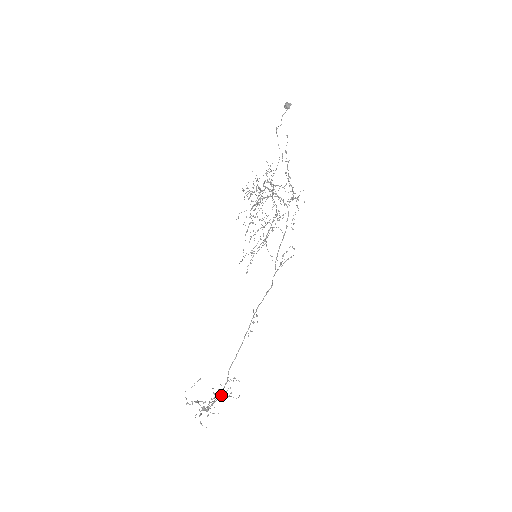
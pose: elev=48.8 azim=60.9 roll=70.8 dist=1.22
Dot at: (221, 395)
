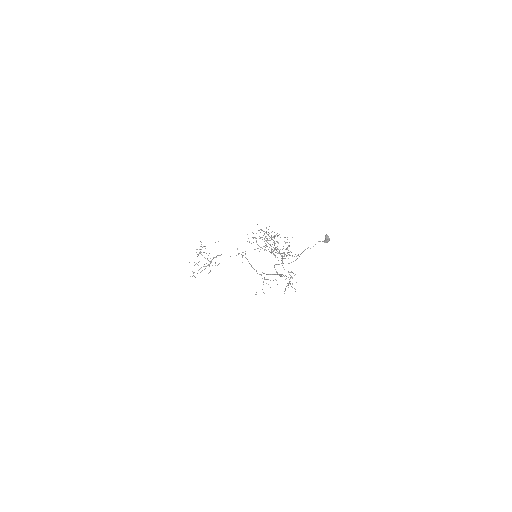
Dot at: (209, 264)
